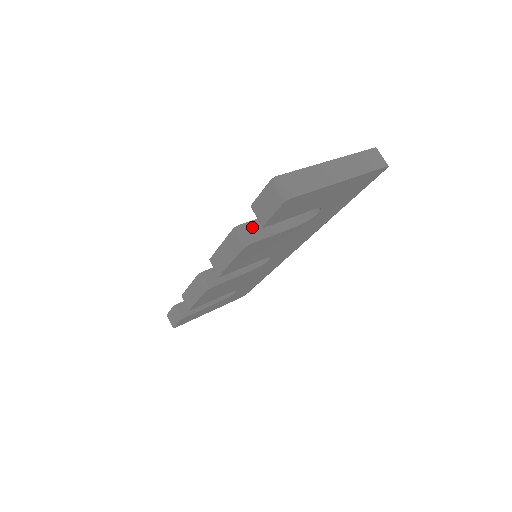
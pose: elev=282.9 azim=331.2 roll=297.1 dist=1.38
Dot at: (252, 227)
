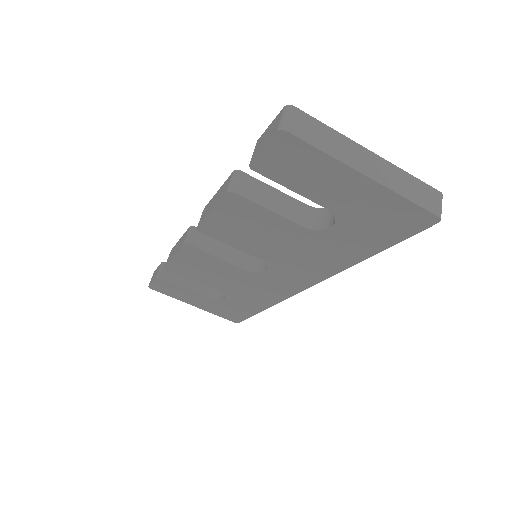
Dot at: (253, 184)
